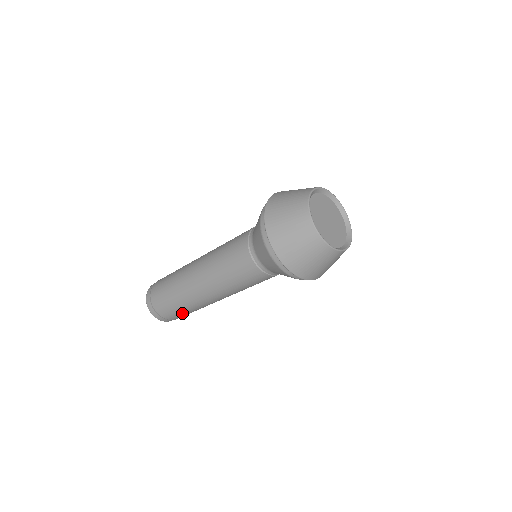
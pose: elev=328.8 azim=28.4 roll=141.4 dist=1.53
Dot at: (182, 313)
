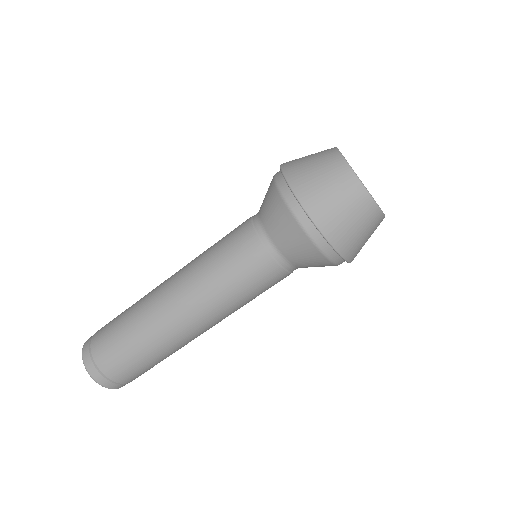
Dot at: occluded
